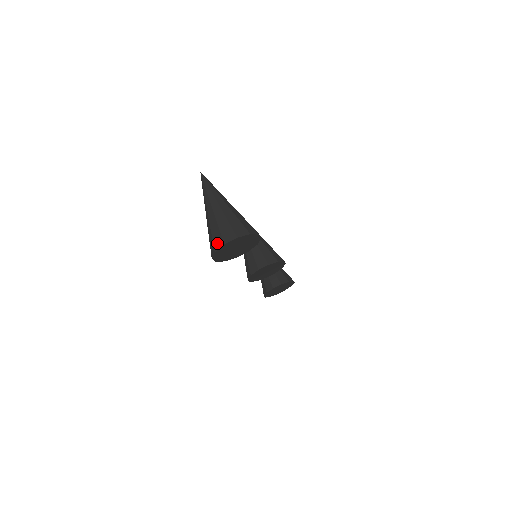
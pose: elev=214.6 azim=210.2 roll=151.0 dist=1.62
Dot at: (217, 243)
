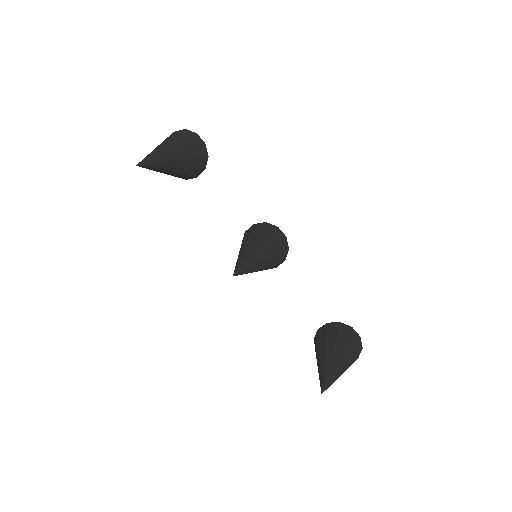
Dot at: occluded
